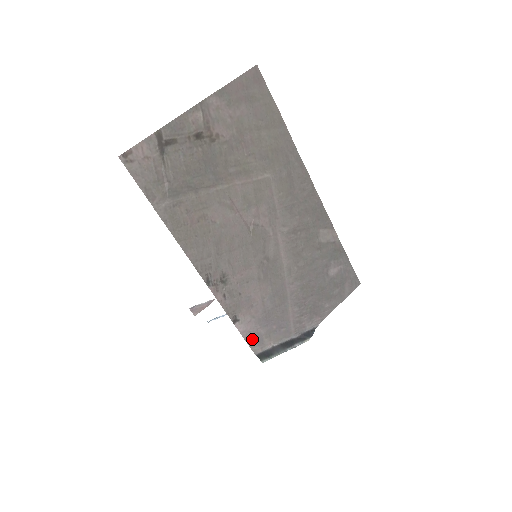
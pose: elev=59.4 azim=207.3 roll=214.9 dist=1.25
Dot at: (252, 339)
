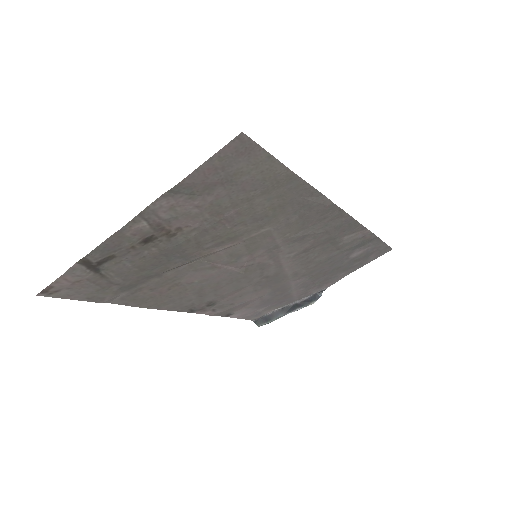
Dot at: (249, 316)
